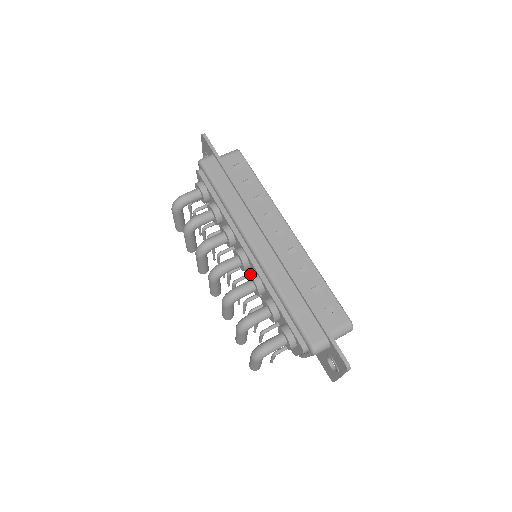
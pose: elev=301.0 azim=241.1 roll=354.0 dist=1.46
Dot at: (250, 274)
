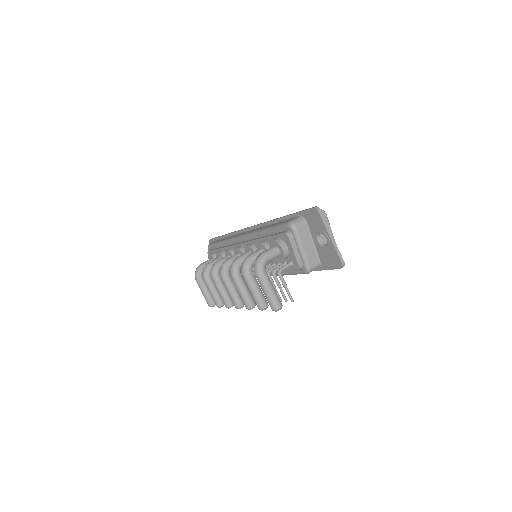
Dot at: (245, 249)
